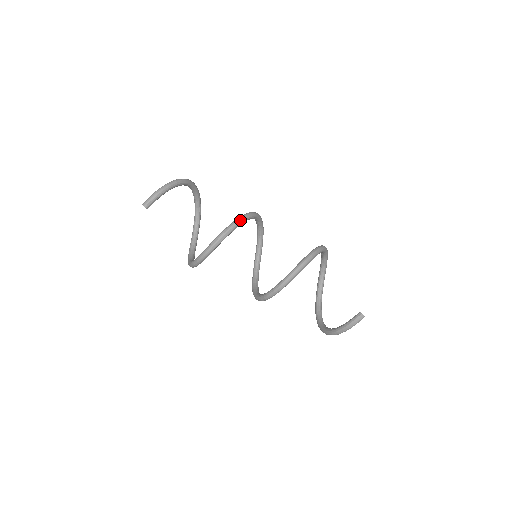
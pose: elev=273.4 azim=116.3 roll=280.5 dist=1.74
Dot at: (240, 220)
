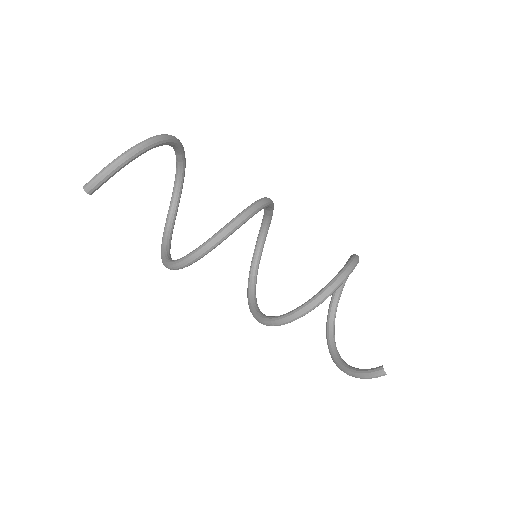
Dot at: (234, 226)
